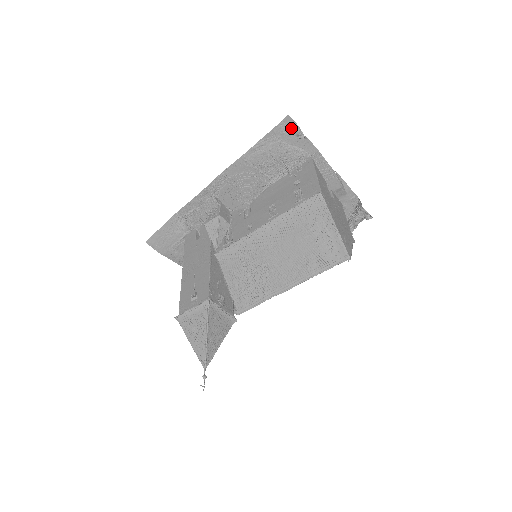
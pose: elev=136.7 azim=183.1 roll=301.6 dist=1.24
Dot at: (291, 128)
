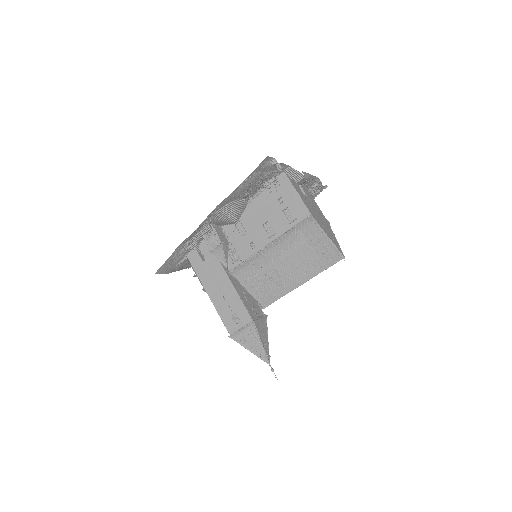
Dot at: (268, 162)
